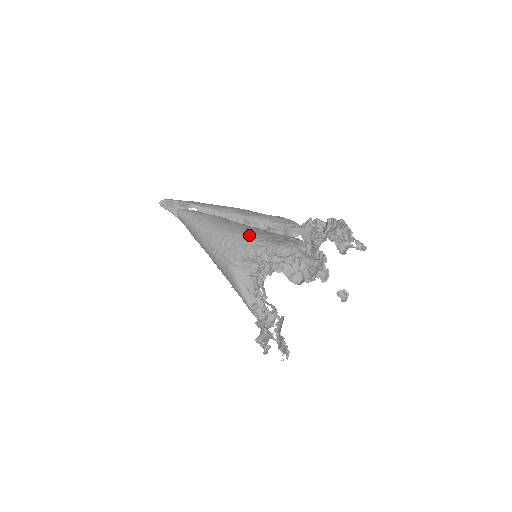
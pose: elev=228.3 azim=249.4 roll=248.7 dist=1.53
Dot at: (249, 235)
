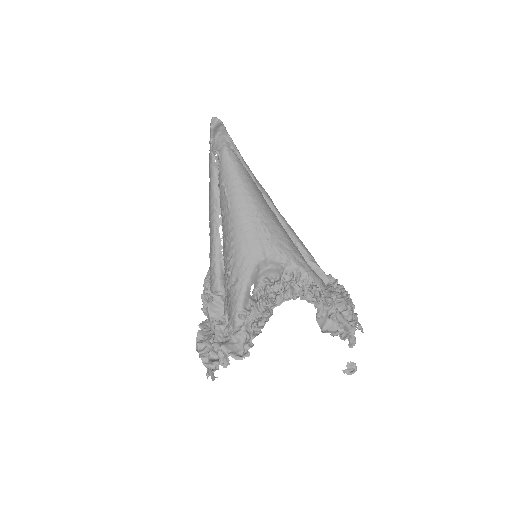
Dot at: (292, 242)
